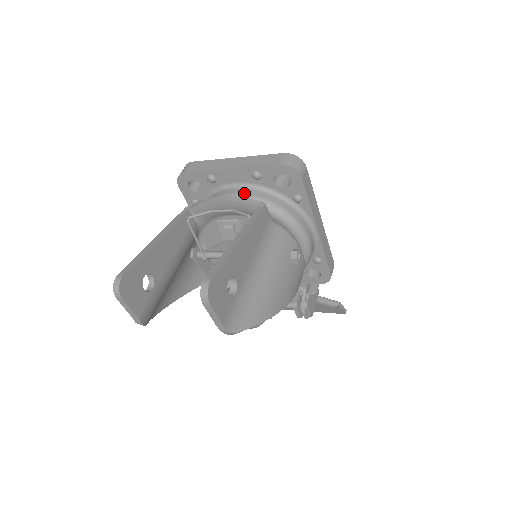
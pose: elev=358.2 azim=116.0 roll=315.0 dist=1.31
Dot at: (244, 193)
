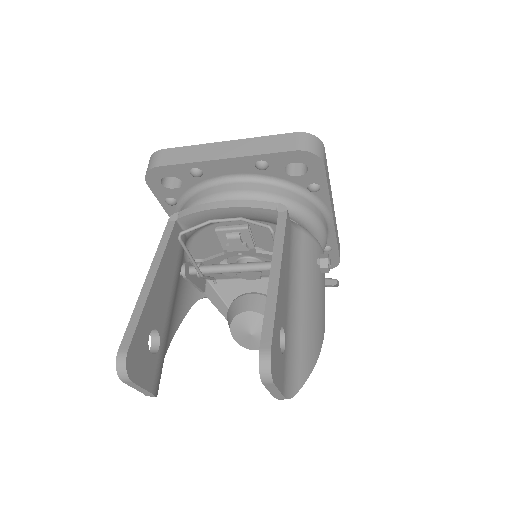
Dot at: (246, 189)
